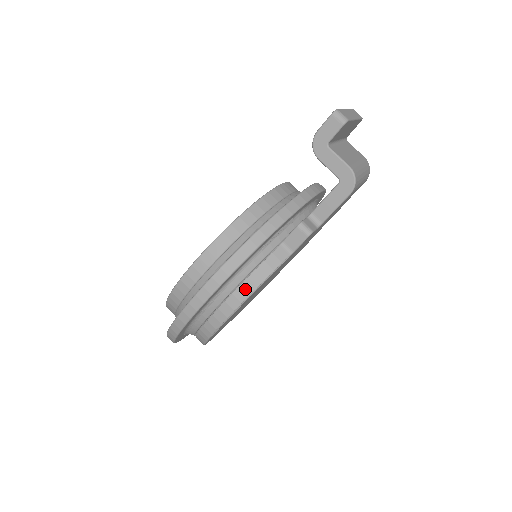
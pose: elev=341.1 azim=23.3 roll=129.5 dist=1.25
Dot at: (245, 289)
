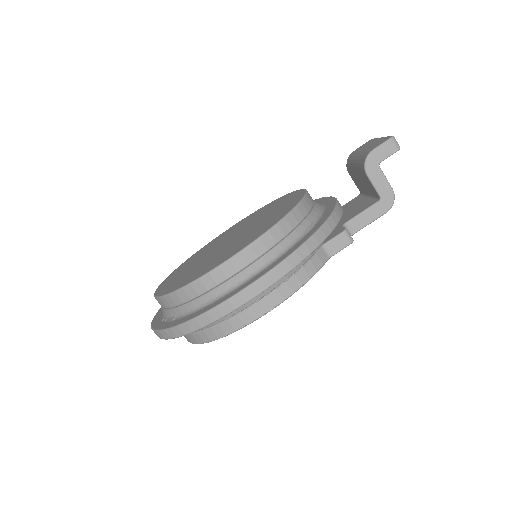
Dot at: (291, 286)
